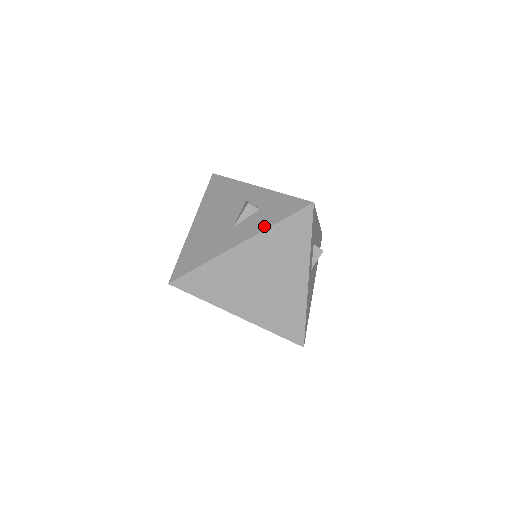
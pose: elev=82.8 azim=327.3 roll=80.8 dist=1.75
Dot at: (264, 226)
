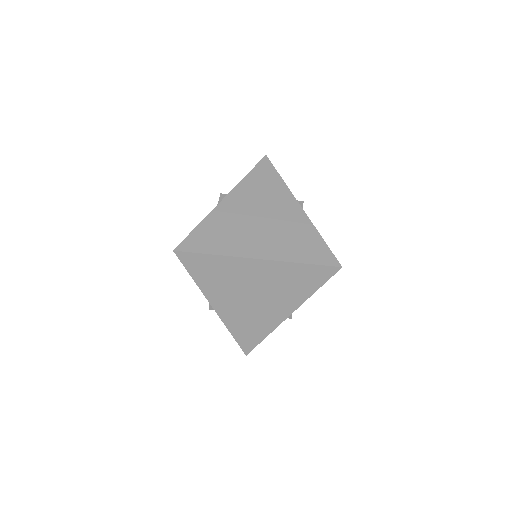
Dot at: occluded
